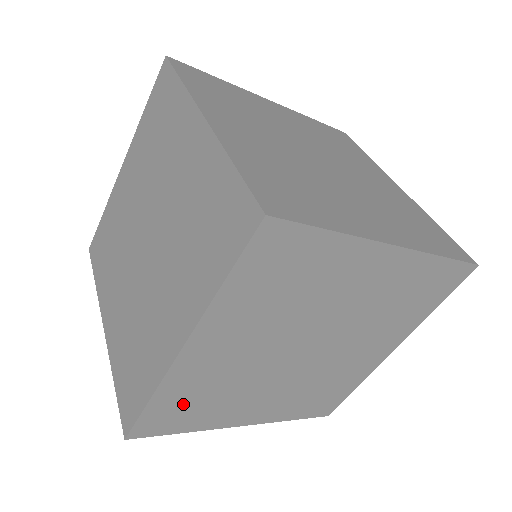
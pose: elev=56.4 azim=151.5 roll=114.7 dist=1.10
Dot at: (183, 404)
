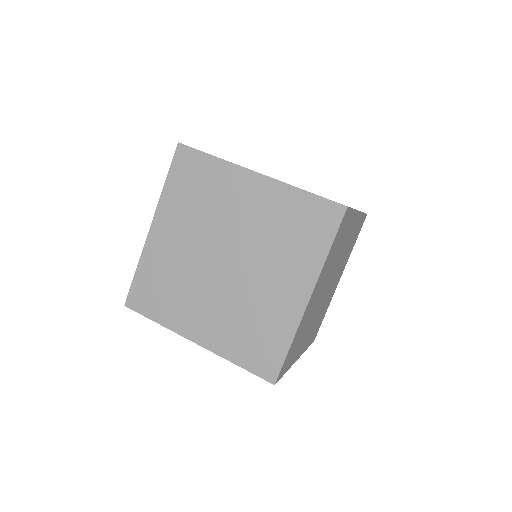
Dot at: (315, 330)
